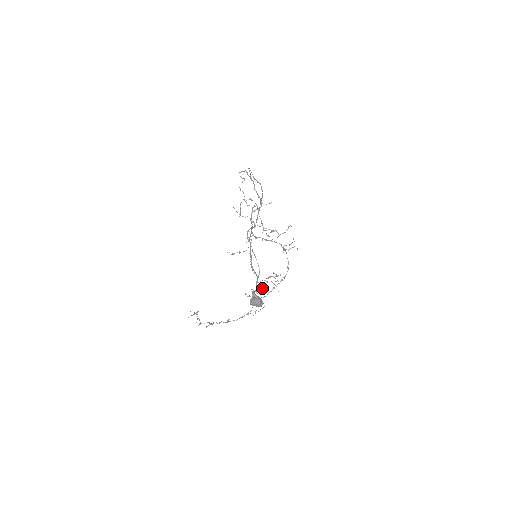
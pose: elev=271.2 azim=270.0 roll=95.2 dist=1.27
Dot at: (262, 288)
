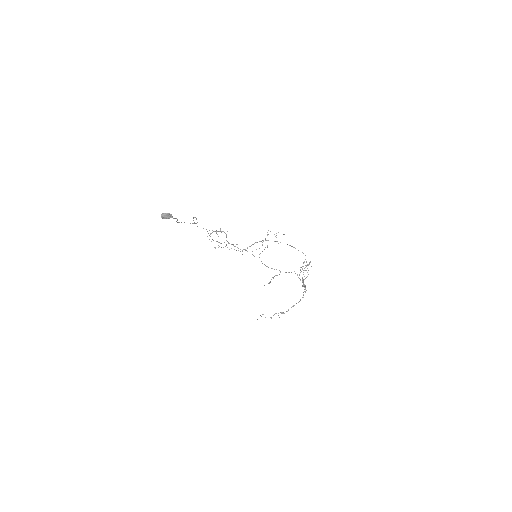
Dot at: occluded
